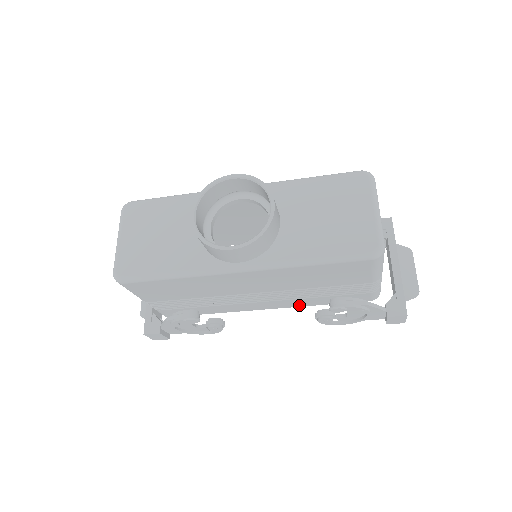
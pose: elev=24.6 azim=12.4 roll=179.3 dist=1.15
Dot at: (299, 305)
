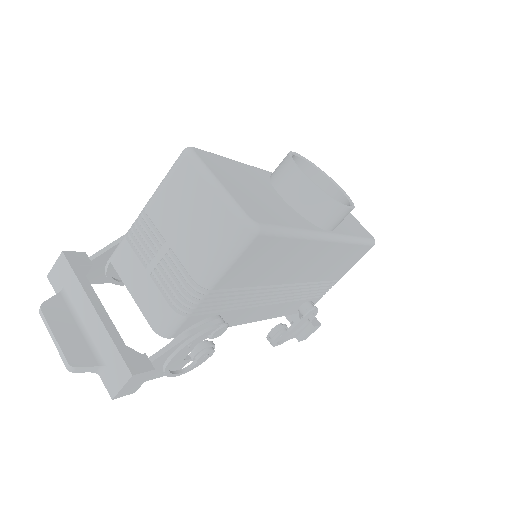
Dot at: (277, 315)
